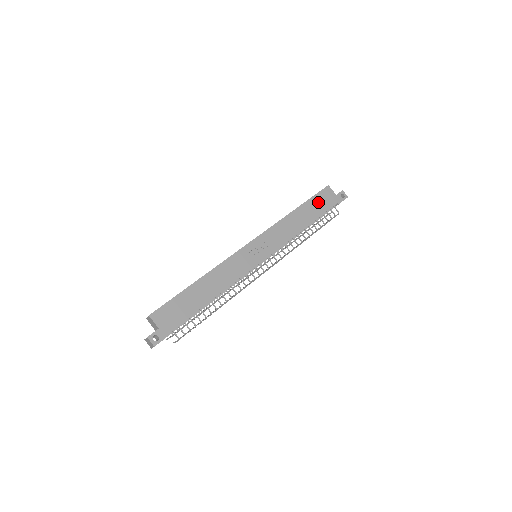
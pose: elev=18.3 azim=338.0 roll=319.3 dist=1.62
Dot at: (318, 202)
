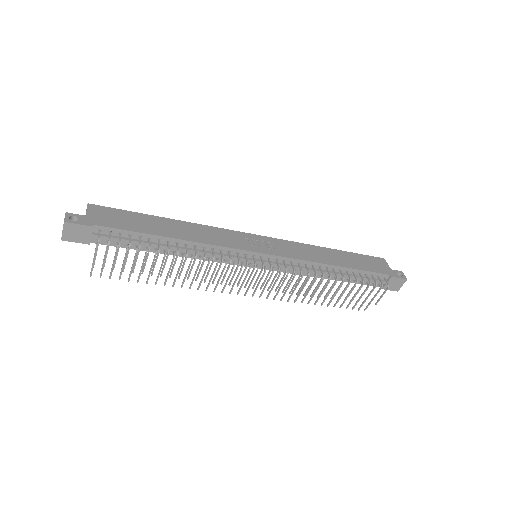
Dot at: (363, 260)
